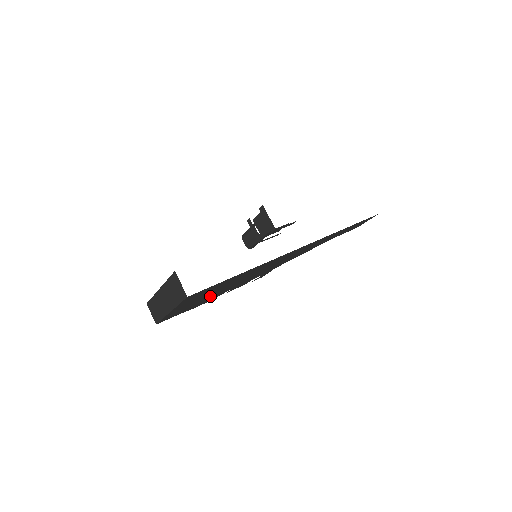
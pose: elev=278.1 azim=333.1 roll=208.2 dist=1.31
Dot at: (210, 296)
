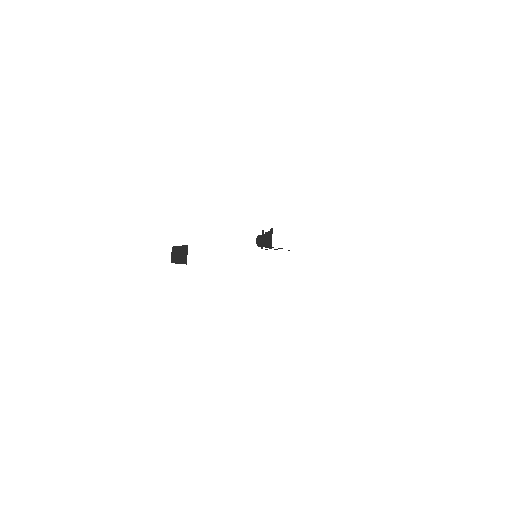
Dot at: occluded
